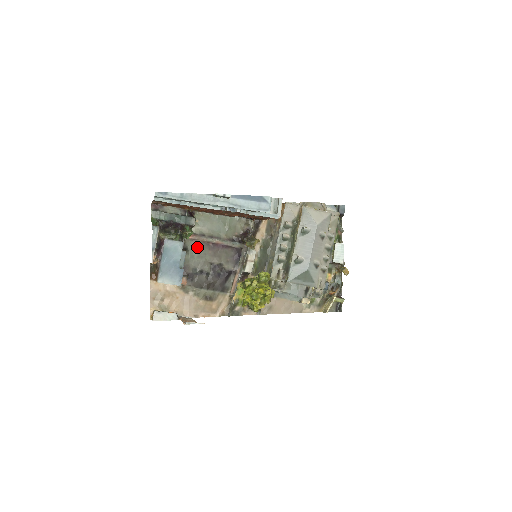
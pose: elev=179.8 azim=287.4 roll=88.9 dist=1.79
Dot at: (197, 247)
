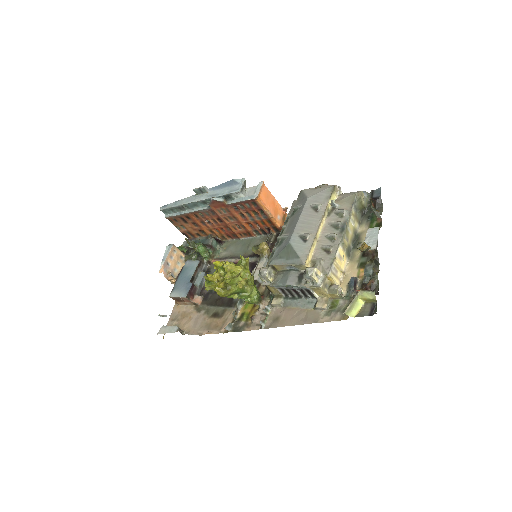
Dot at: occluded
